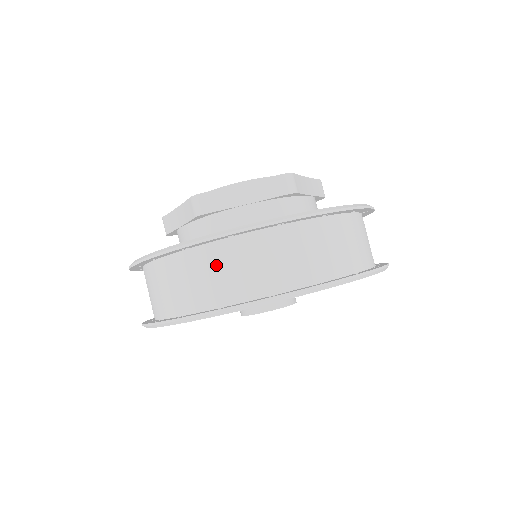
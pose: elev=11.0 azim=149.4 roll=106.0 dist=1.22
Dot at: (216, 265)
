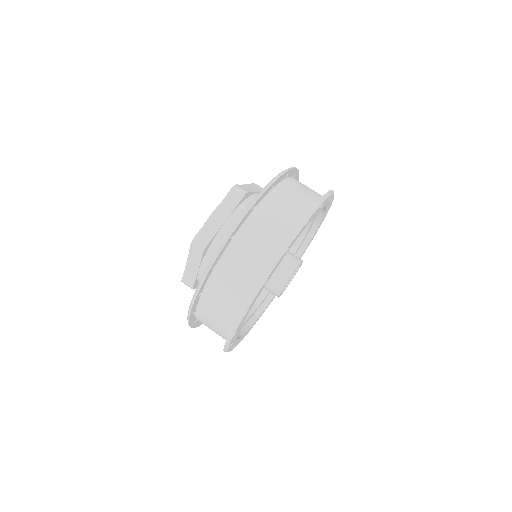
Dot at: (207, 325)
